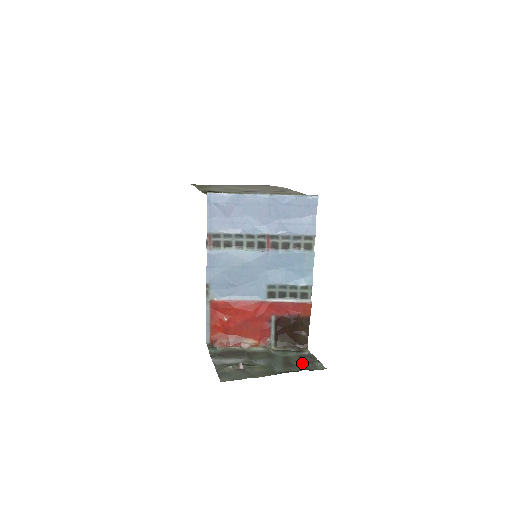
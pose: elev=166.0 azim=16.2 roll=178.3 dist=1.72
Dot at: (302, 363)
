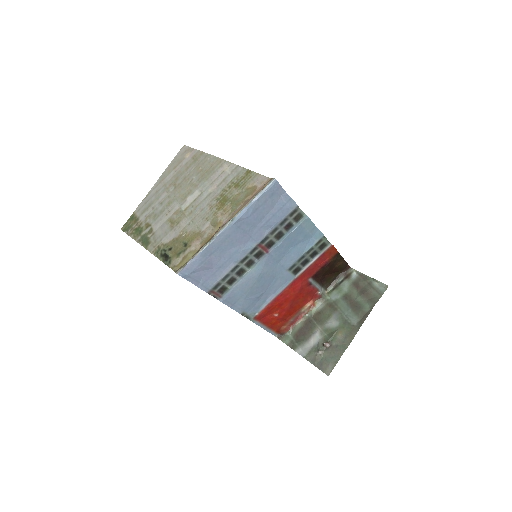
Dot at: (364, 295)
